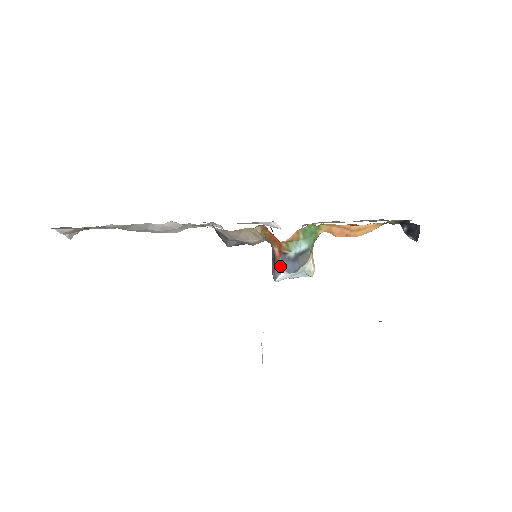
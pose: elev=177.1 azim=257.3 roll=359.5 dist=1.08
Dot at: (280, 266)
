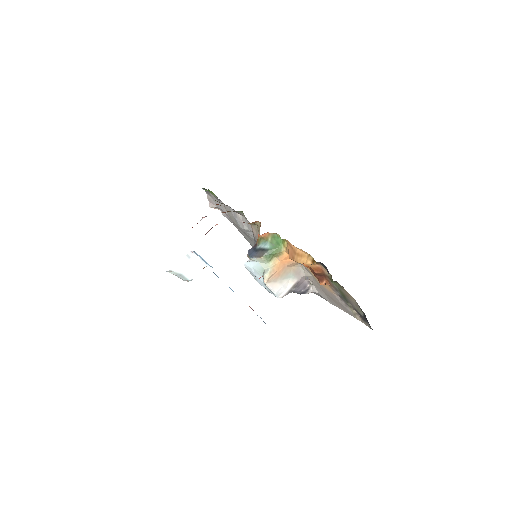
Dot at: (249, 250)
